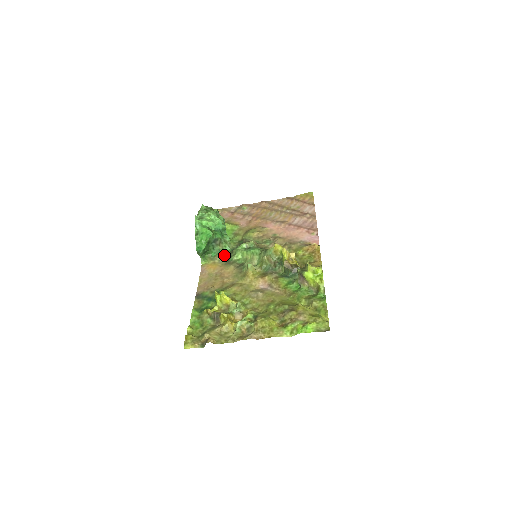
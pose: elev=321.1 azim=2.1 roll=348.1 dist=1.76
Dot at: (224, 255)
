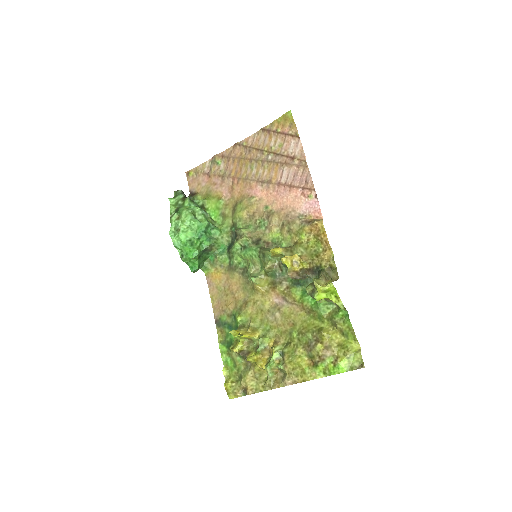
Dot at: (222, 258)
